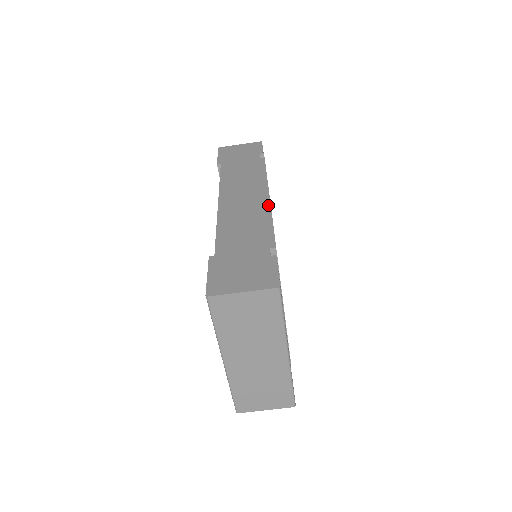
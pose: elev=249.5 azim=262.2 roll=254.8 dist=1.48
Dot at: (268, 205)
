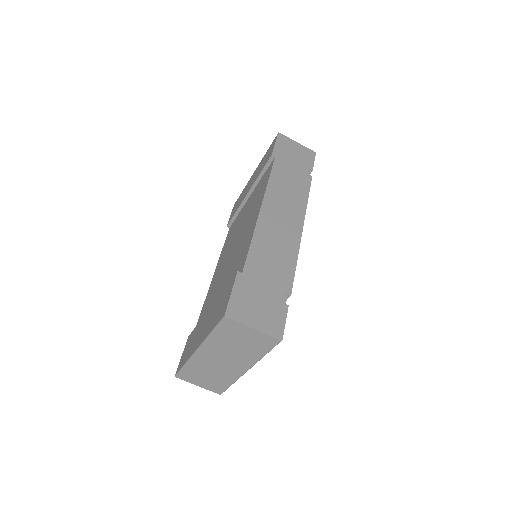
Dot at: (299, 240)
